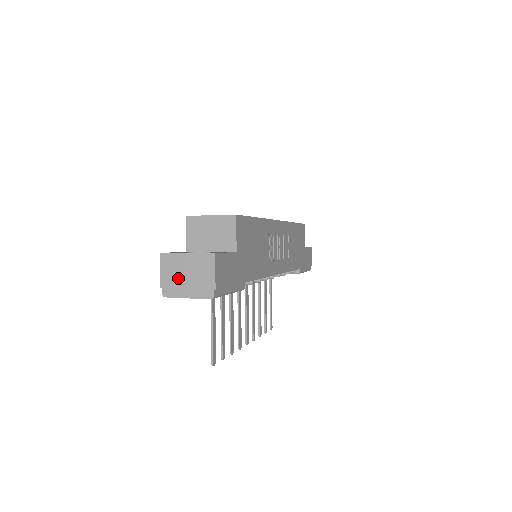
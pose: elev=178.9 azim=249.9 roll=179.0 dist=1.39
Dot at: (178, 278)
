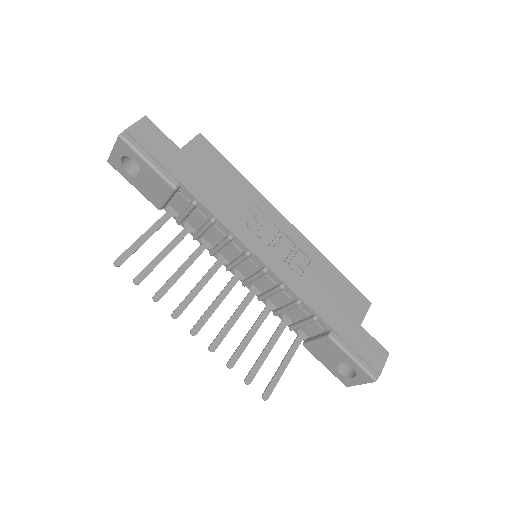
Dot at: occluded
